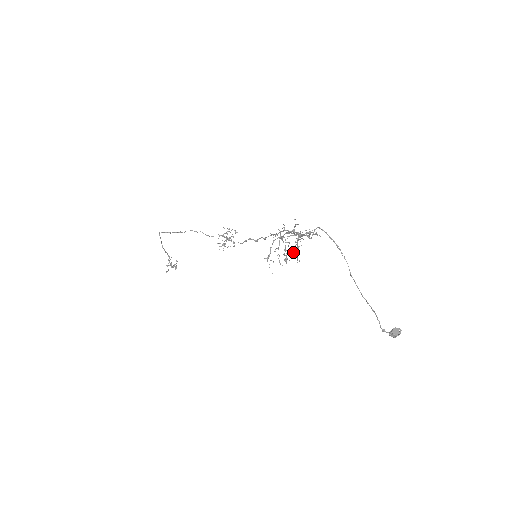
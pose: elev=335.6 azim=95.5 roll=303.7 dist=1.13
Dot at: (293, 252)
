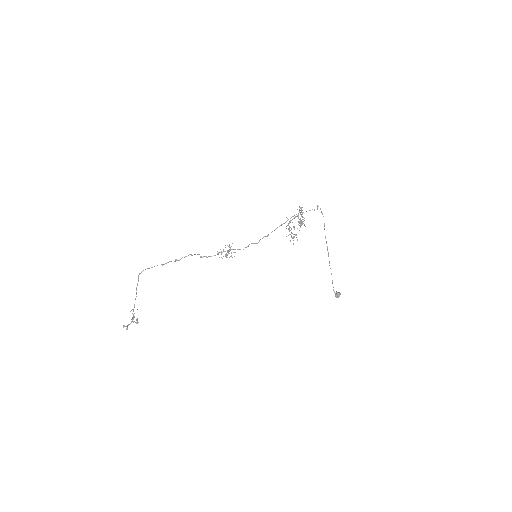
Dot at: occluded
